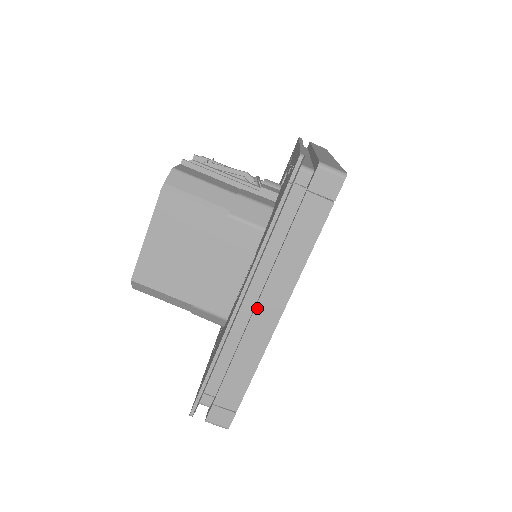
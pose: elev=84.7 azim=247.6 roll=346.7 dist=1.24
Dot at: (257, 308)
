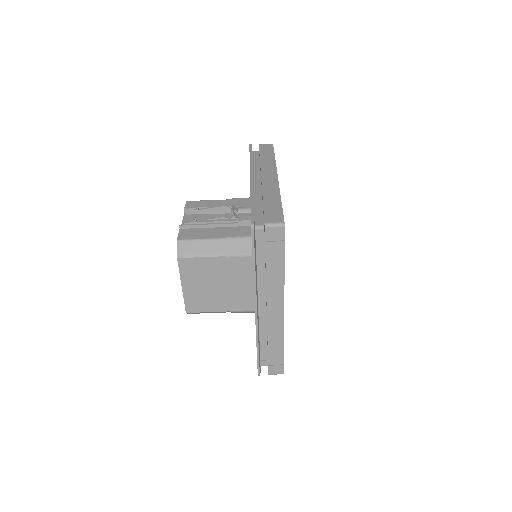
Dot at: (268, 310)
